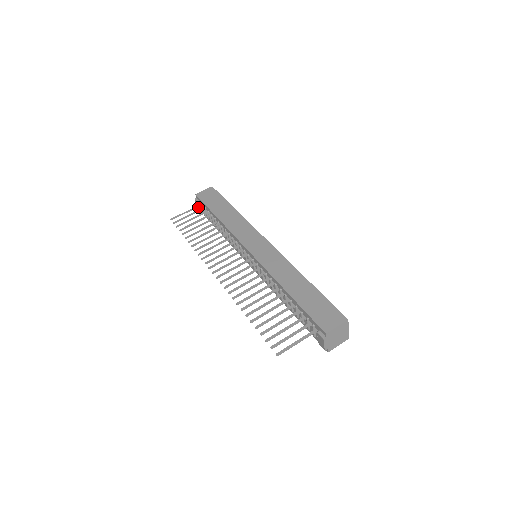
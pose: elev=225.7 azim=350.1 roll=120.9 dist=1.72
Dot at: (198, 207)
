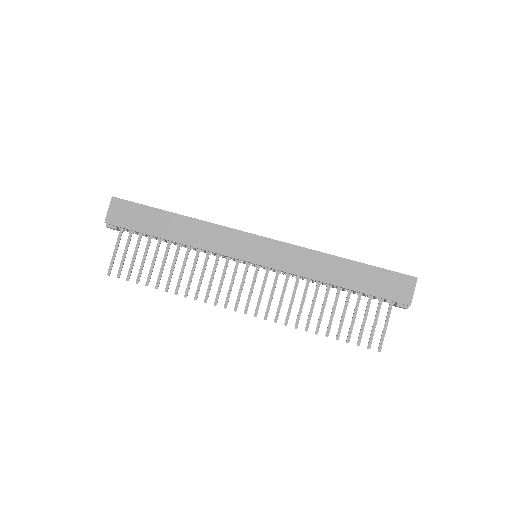
Dot at: occluded
